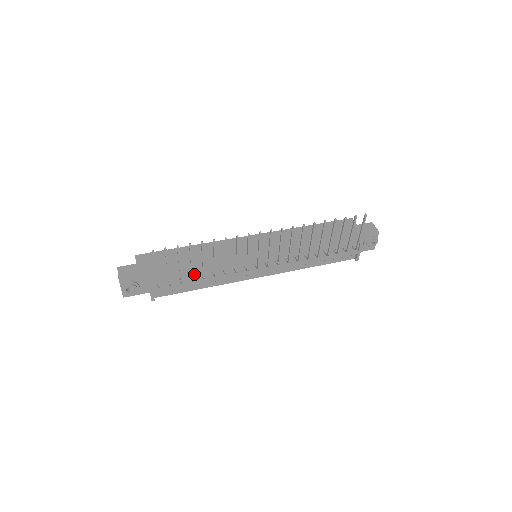
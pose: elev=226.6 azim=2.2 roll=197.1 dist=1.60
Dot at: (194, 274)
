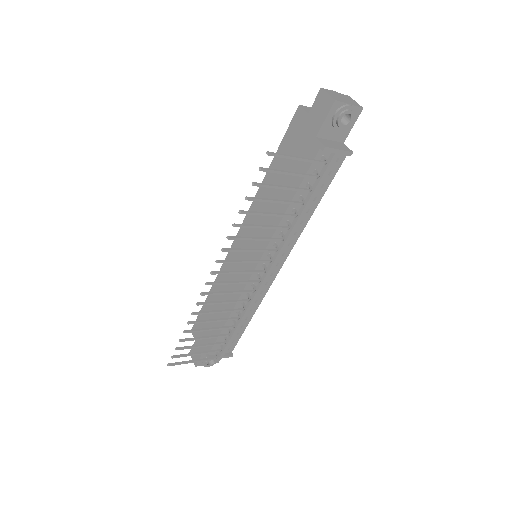
Dot at: occluded
